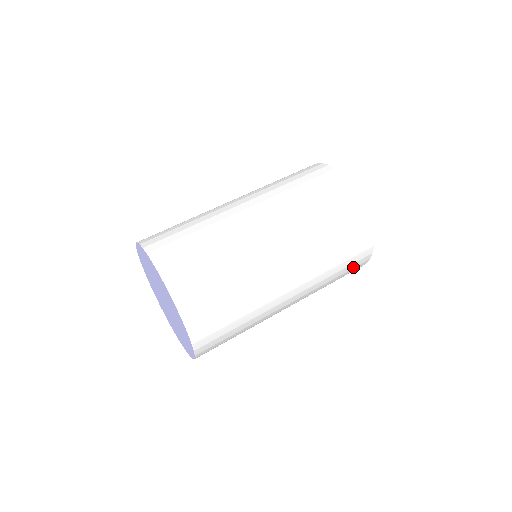
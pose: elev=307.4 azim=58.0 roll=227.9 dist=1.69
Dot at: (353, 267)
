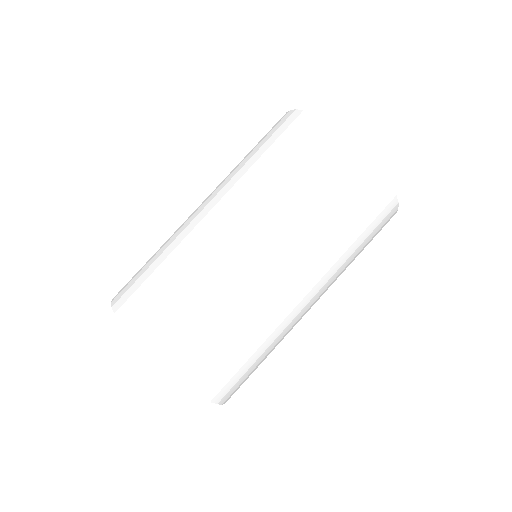
Dot at: (377, 233)
